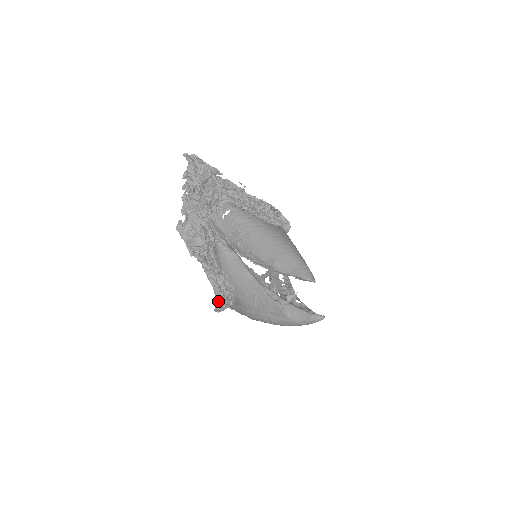
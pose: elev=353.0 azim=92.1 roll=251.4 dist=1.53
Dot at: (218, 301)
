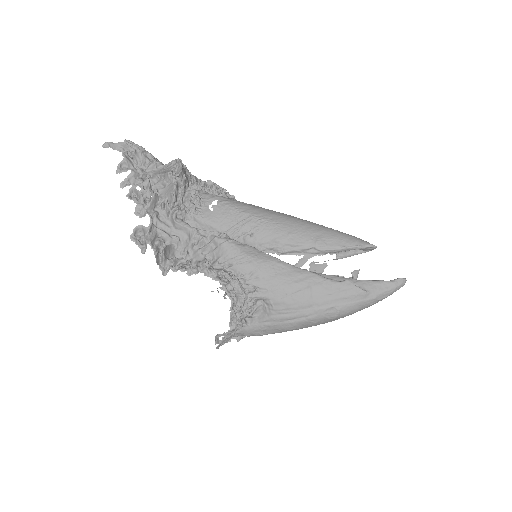
Dot at: (231, 324)
